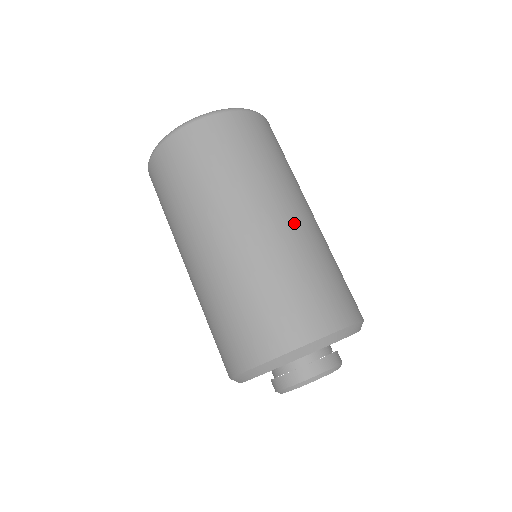
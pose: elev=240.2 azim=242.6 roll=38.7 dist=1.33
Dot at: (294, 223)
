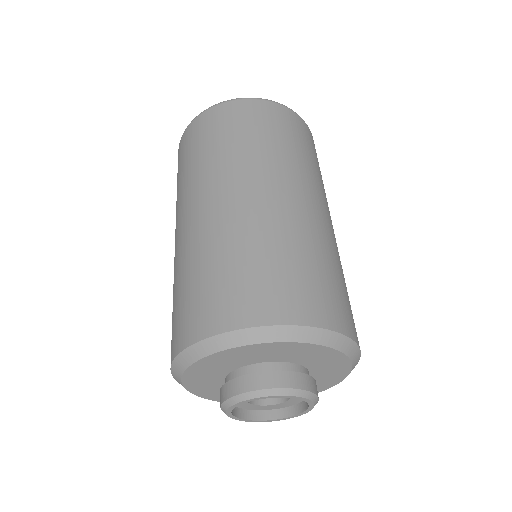
Dot at: (322, 218)
